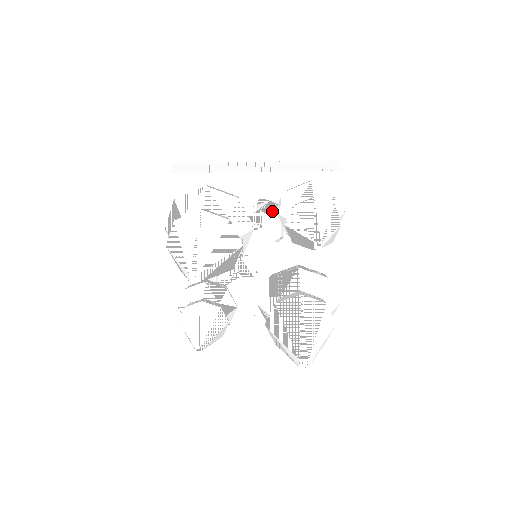
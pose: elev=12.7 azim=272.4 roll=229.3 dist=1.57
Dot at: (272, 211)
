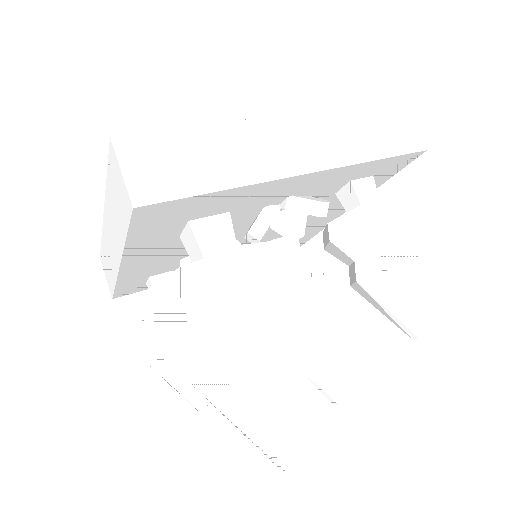
Dot at: occluded
